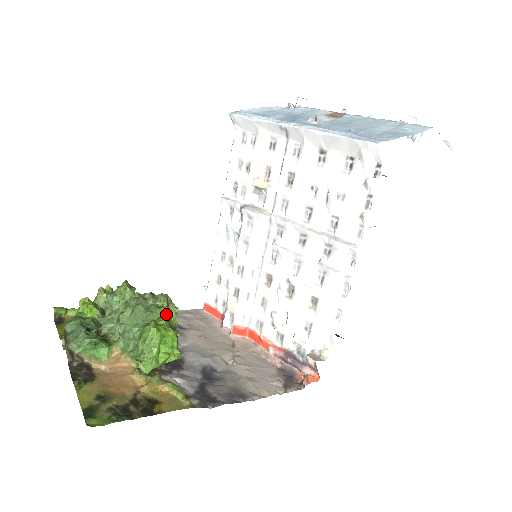
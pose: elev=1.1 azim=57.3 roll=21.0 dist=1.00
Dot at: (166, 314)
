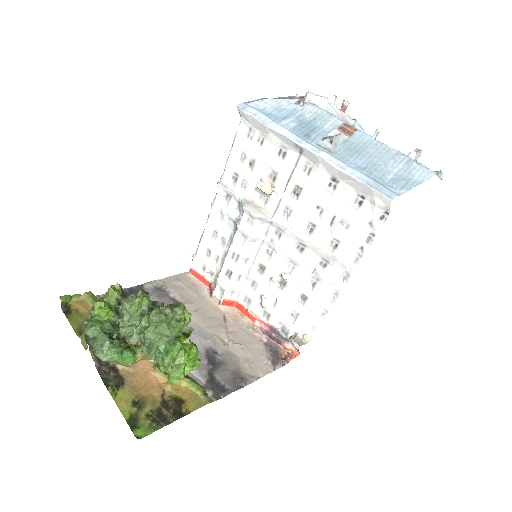
Dot at: (184, 325)
